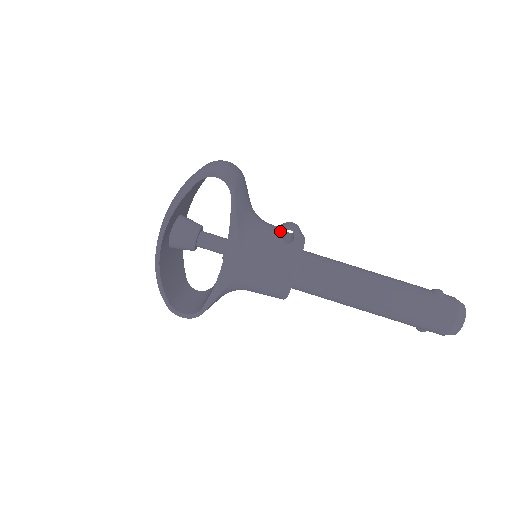
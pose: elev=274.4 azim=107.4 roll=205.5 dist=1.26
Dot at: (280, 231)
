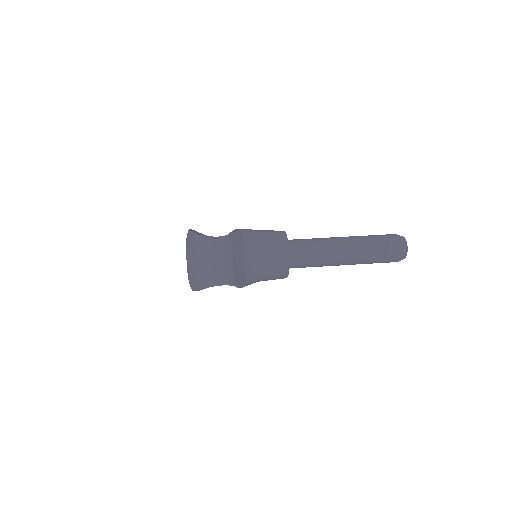
Dot at: occluded
